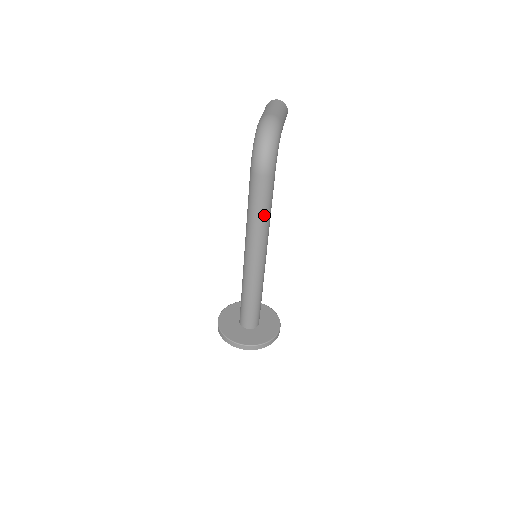
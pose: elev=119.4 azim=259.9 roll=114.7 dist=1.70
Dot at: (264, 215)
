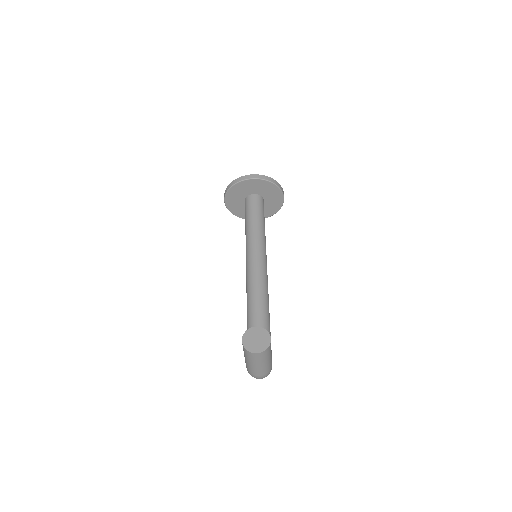
Dot at: occluded
